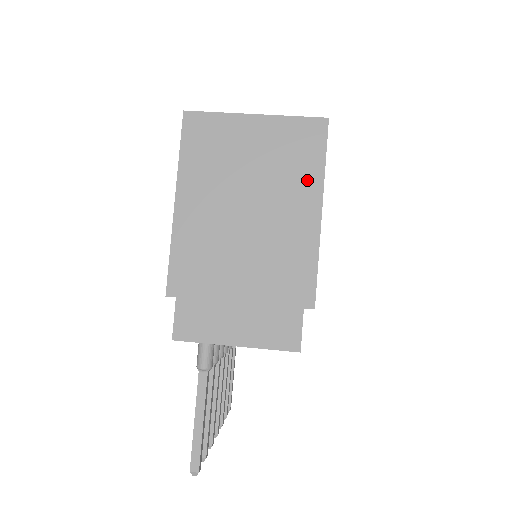
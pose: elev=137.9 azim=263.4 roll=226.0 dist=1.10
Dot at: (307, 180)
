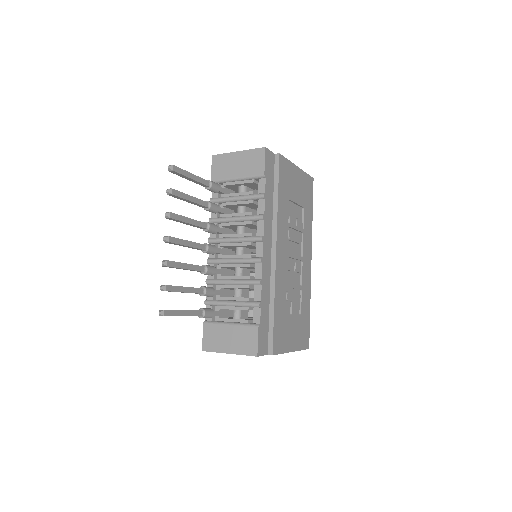
Dot at: occluded
